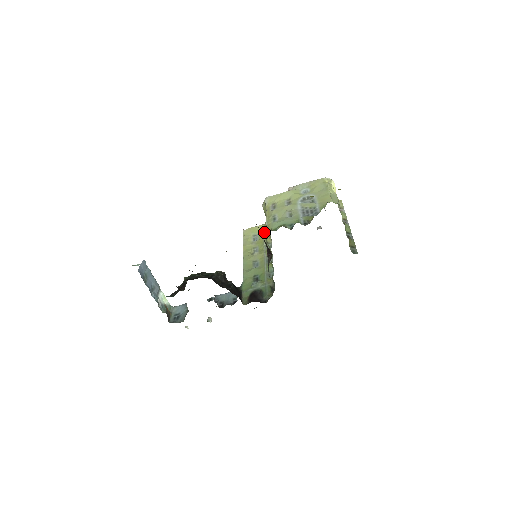
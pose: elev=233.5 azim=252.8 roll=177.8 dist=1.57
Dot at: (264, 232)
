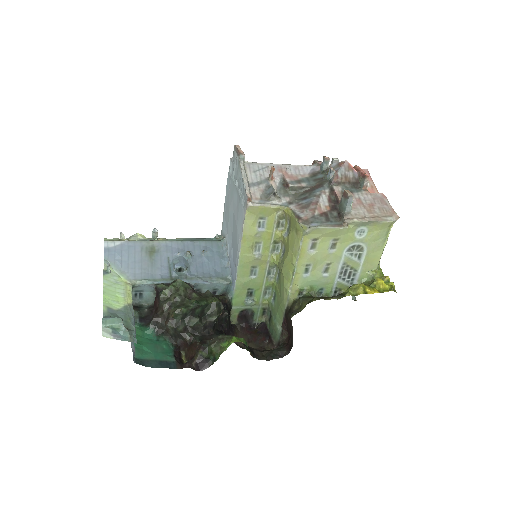
Dot at: (277, 221)
